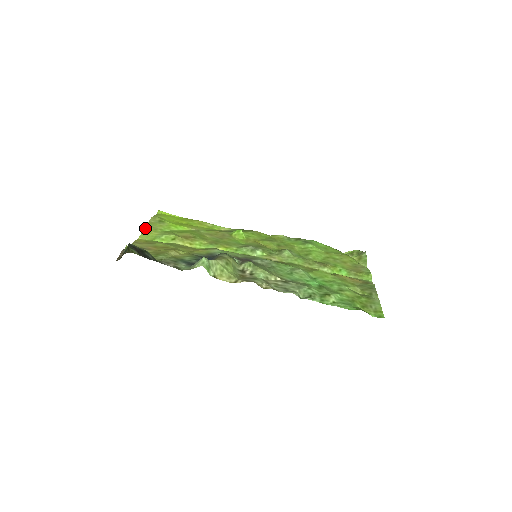
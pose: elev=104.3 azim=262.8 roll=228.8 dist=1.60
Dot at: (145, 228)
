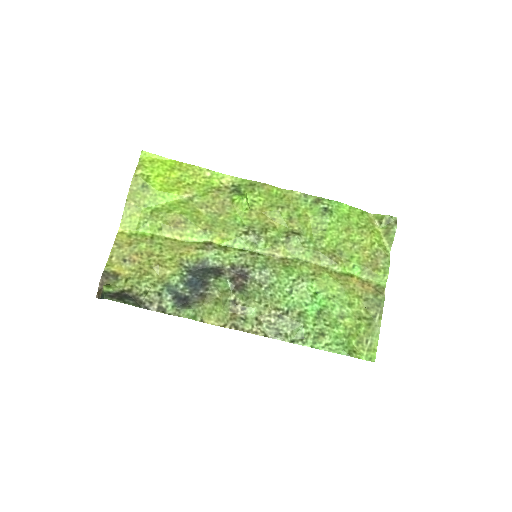
Dot at: (125, 206)
